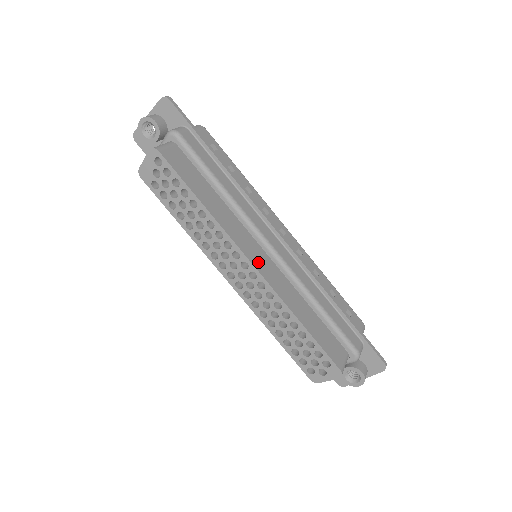
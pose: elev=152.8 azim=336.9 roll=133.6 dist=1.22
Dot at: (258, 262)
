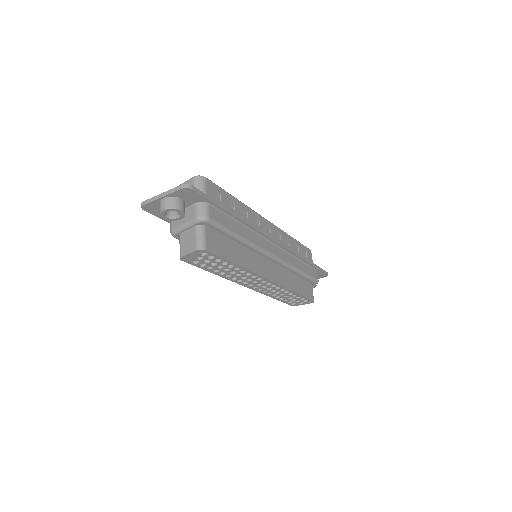
Dot at: (271, 274)
